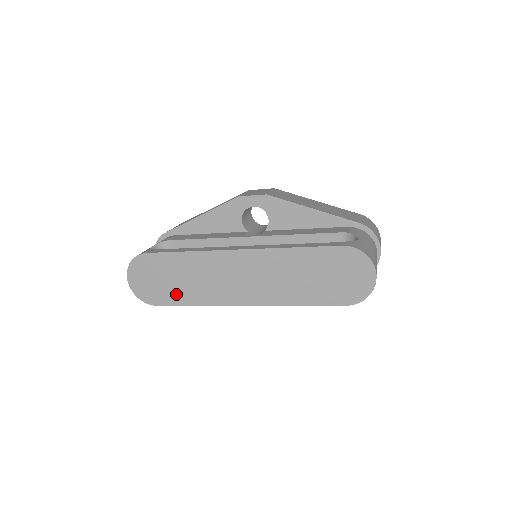
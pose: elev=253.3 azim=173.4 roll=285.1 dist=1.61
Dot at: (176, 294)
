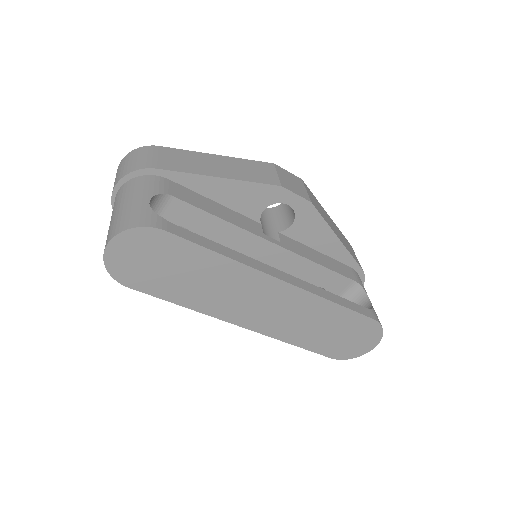
Dot at: (168, 287)
